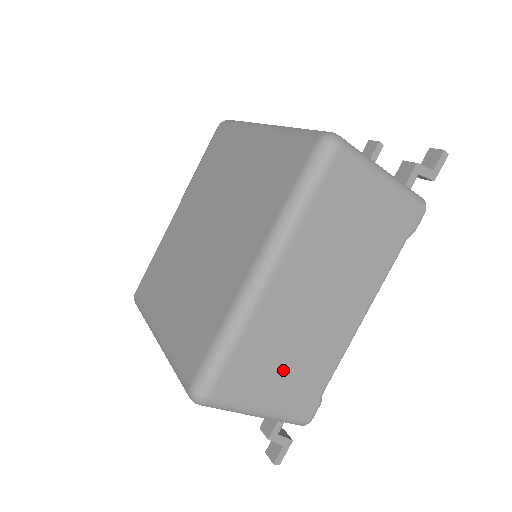
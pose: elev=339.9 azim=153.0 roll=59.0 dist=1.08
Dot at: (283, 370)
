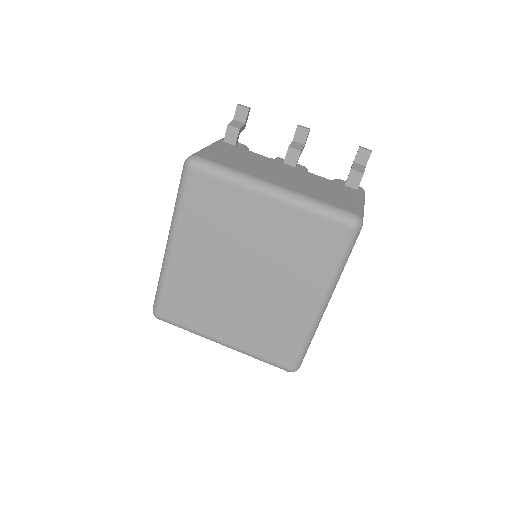
Dot at: occluded
